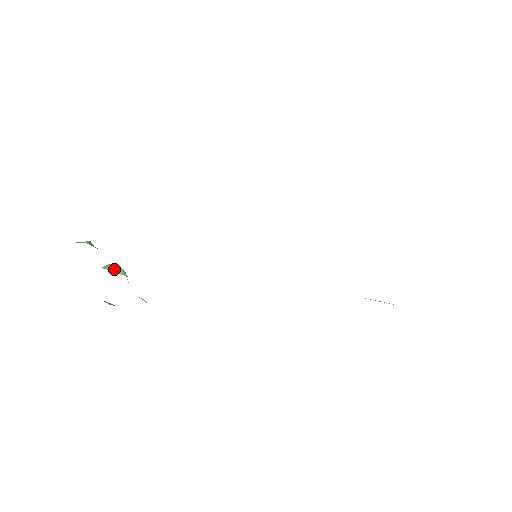
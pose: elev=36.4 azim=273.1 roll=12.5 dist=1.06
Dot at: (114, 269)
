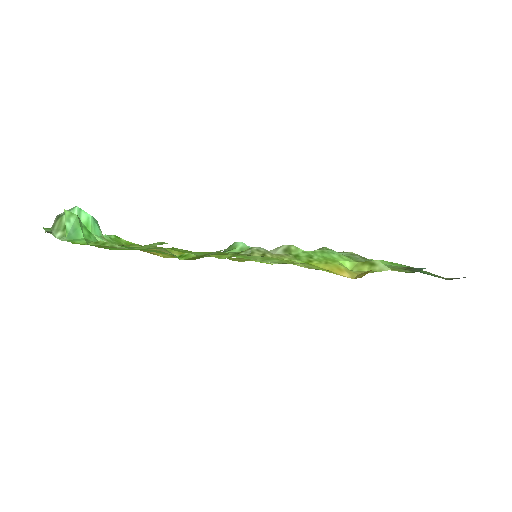
Dot at: (92, 231)
